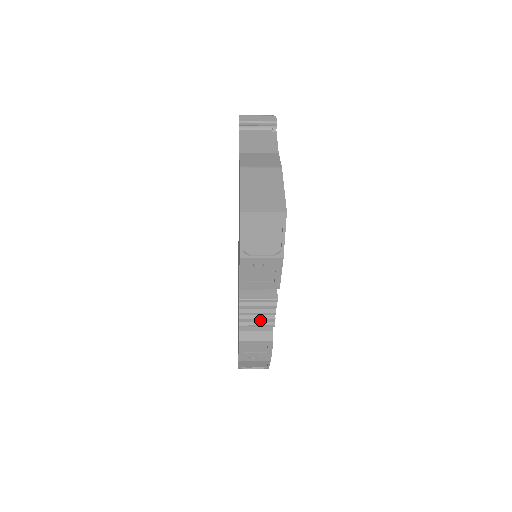
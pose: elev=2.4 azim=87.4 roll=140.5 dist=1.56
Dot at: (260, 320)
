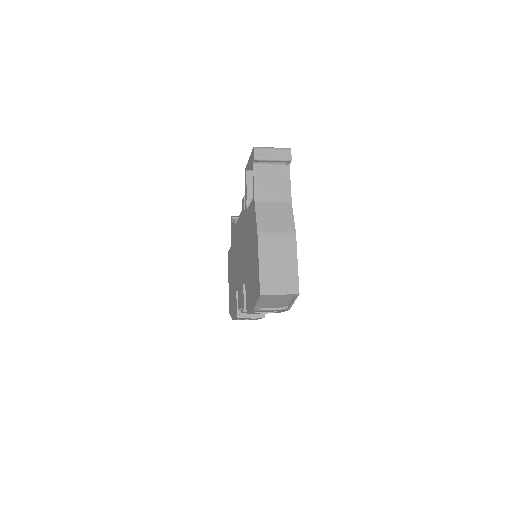
Dot at: occluded
